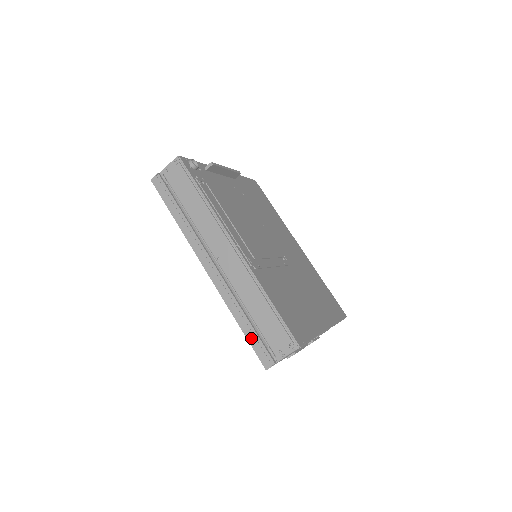
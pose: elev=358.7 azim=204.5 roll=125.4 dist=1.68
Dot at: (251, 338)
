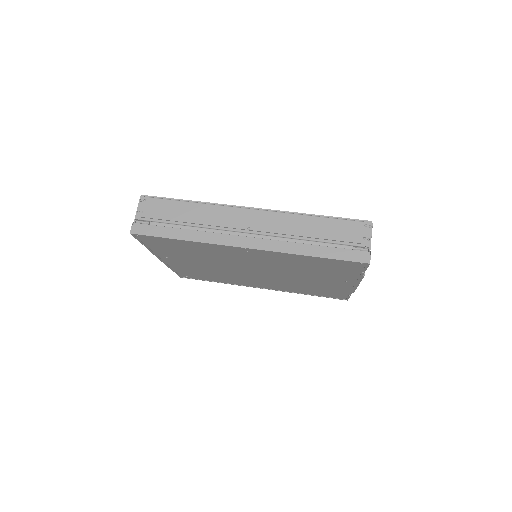
Dot at: (334, 255)
